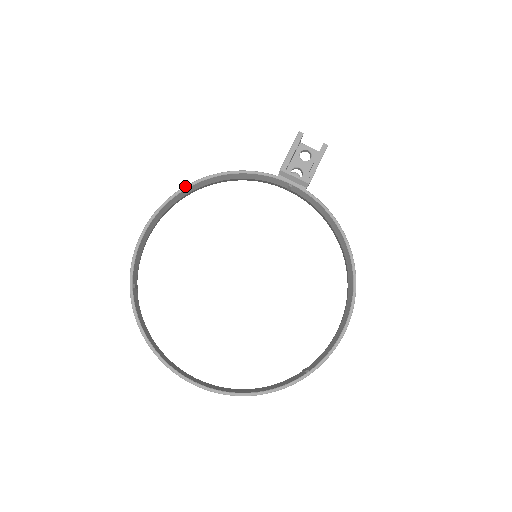
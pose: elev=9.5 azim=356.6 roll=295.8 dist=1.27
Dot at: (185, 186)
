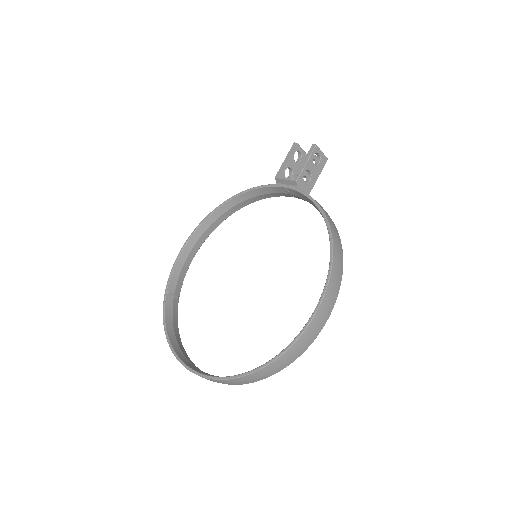
Dot at: (211, 212)
